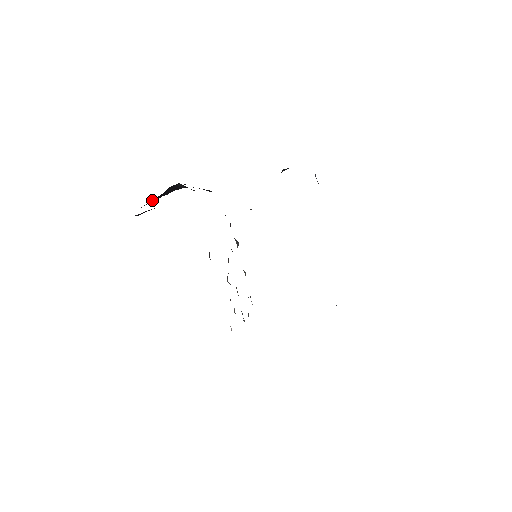
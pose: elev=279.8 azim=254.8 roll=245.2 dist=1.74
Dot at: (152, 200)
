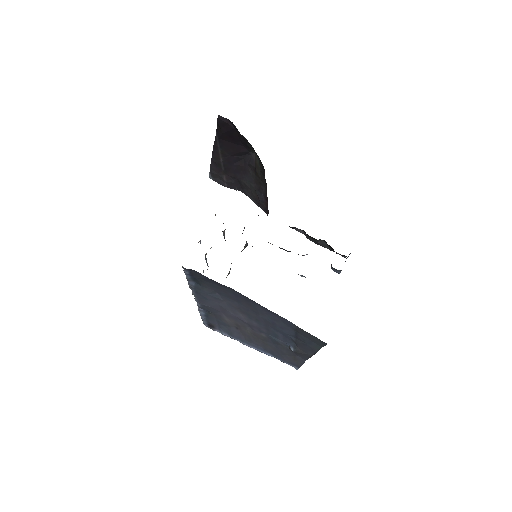
Dot at: (227, 144)
